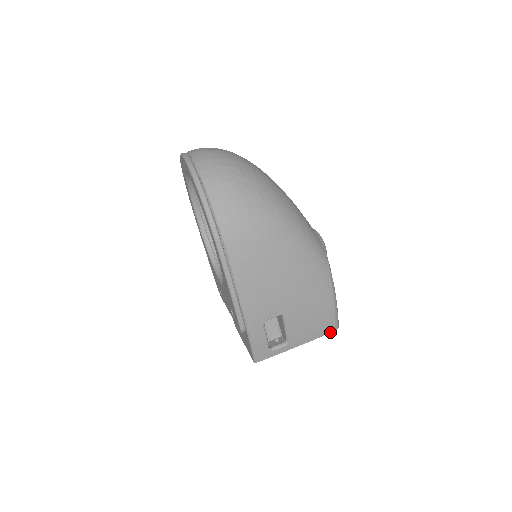
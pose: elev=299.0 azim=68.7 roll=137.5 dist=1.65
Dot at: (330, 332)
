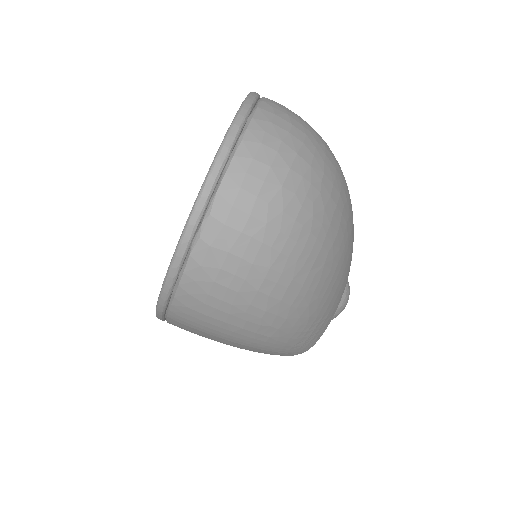
Dot at: occluded
